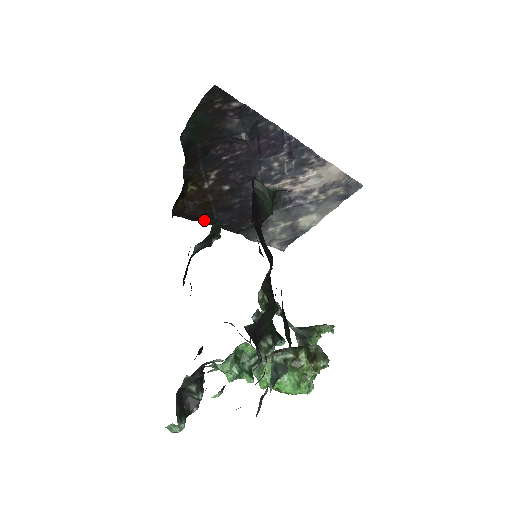
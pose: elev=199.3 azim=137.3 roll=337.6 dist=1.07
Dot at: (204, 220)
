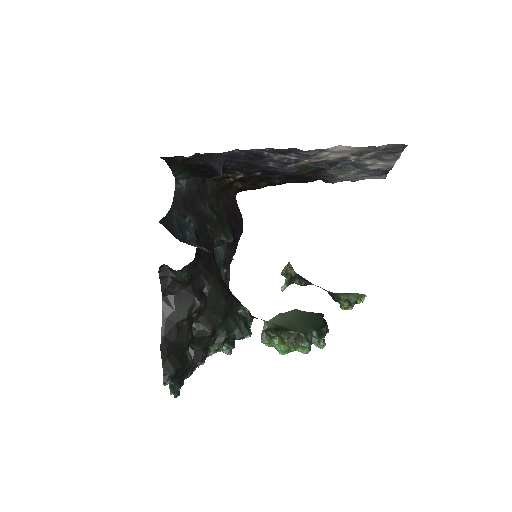
Dot at: (269, 185)
